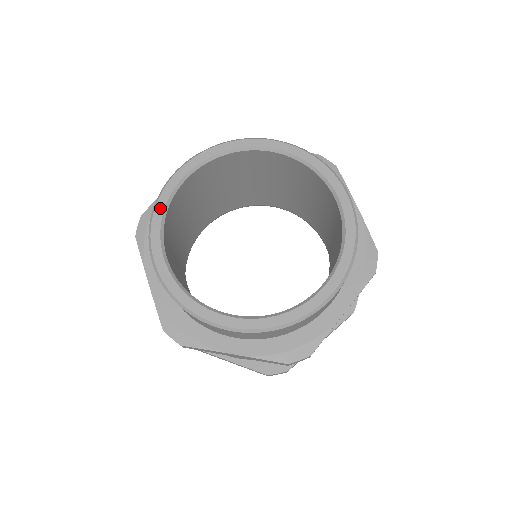
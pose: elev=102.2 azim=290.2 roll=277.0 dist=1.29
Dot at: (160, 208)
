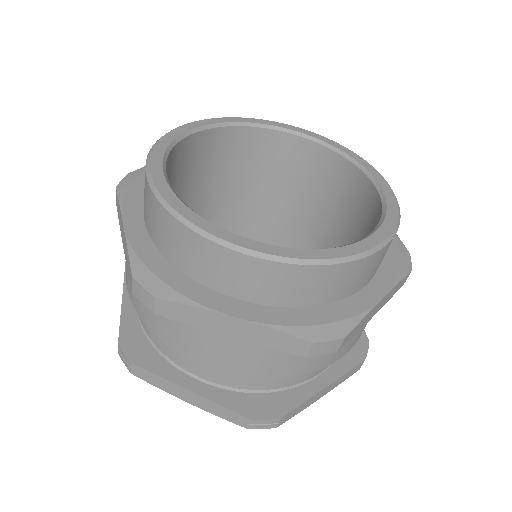
Dot at: (184, 210)
